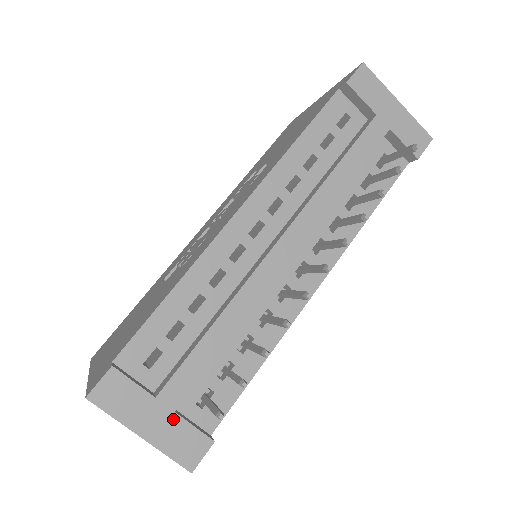
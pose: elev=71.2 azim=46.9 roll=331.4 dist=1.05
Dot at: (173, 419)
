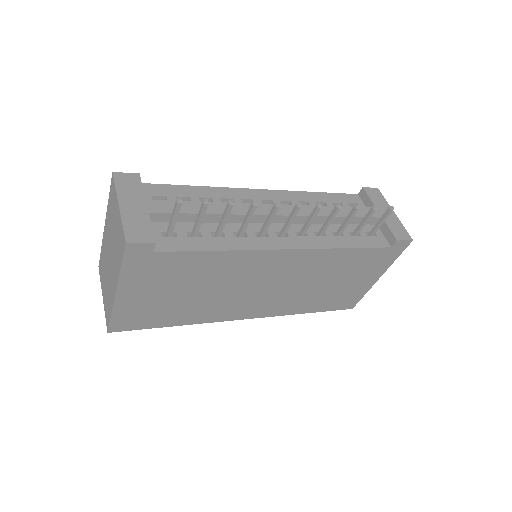
Dot at: (144, 214)
